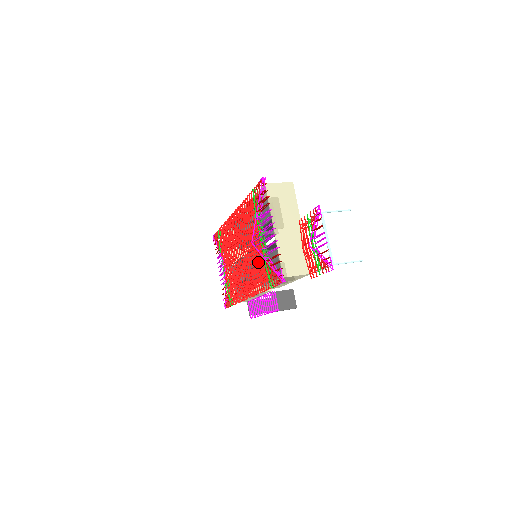
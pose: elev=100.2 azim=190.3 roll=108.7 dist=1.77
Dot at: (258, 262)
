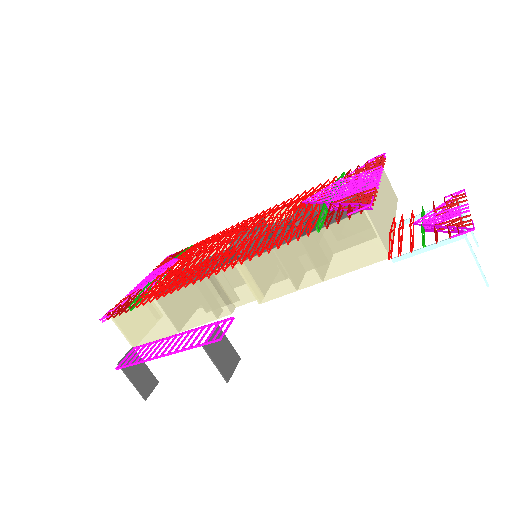
Dot at: occluded
